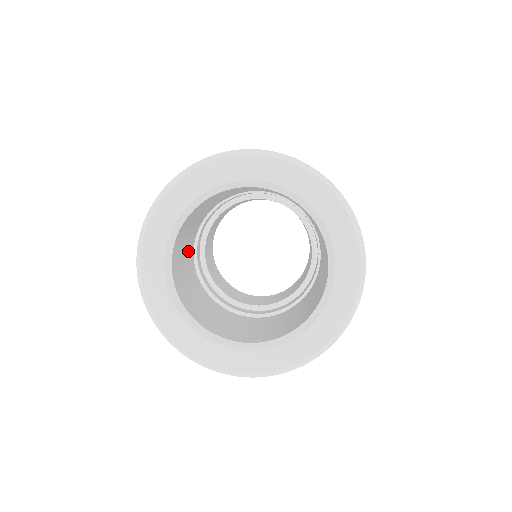
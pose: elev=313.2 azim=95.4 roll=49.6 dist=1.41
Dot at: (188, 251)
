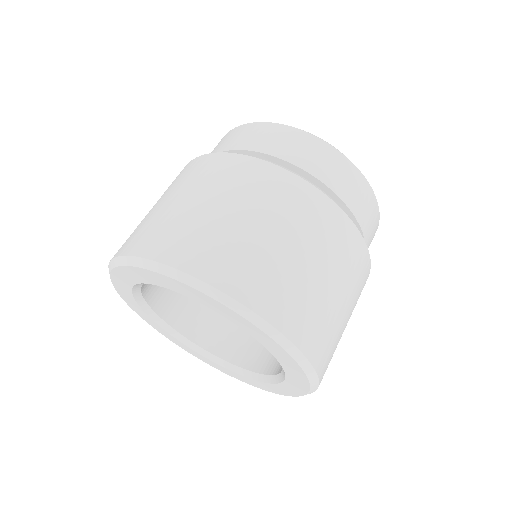
Dot at: occluded
